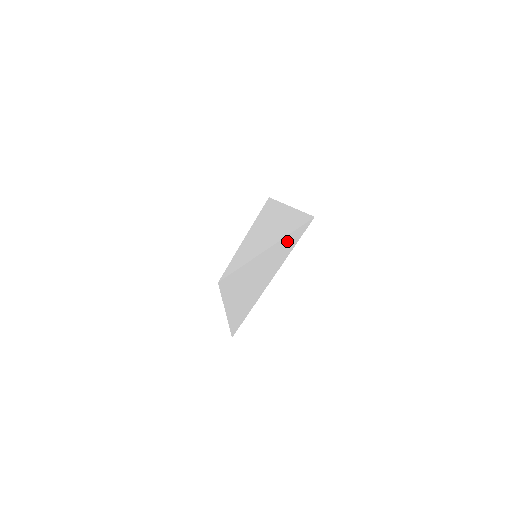
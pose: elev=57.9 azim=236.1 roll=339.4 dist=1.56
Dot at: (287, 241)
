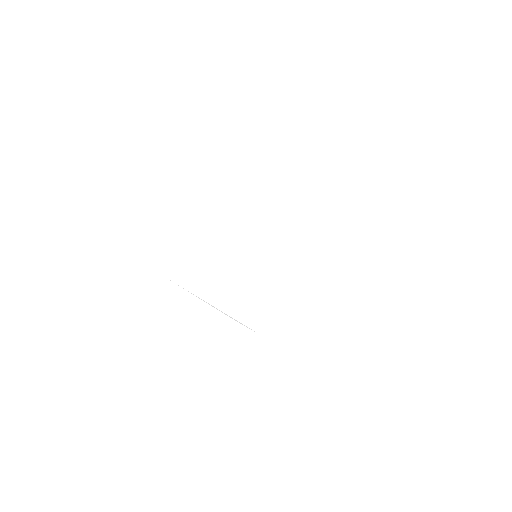
Dot at: (252, 305)
